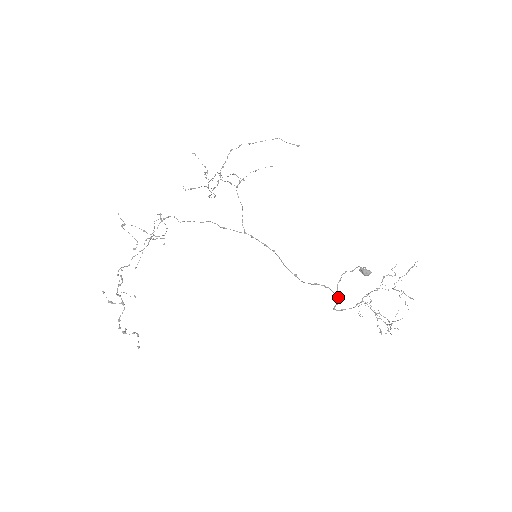
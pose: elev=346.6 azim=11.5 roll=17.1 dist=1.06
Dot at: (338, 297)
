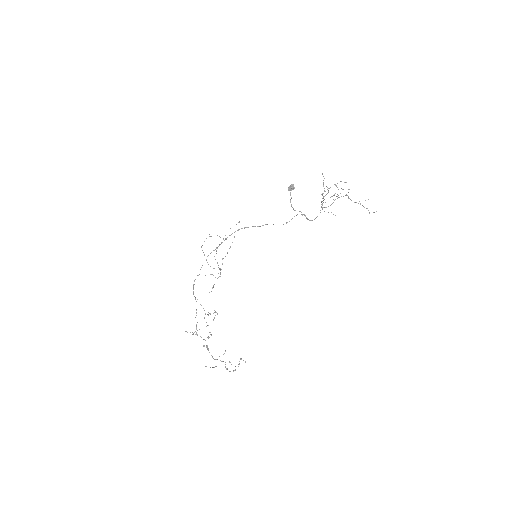
Dot at: occluded
